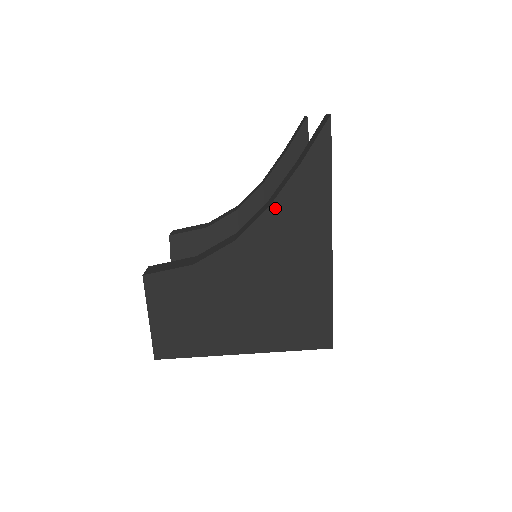
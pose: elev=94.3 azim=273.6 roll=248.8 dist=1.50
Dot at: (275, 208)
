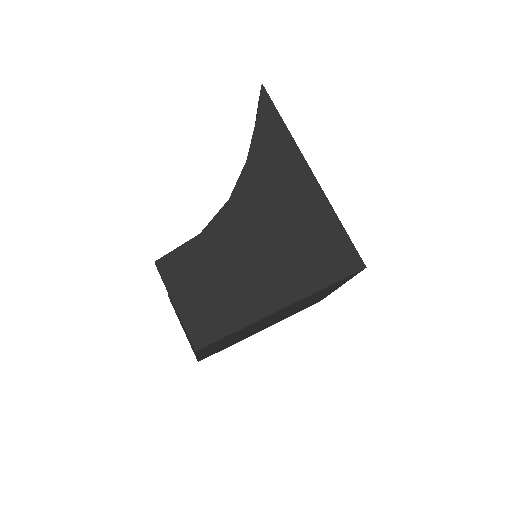
Dot at: (251, 161)
